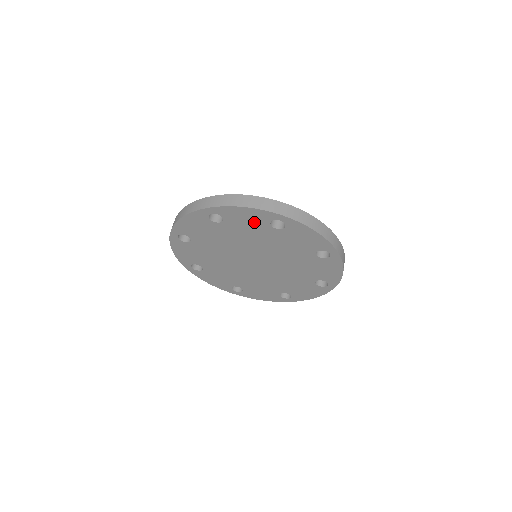
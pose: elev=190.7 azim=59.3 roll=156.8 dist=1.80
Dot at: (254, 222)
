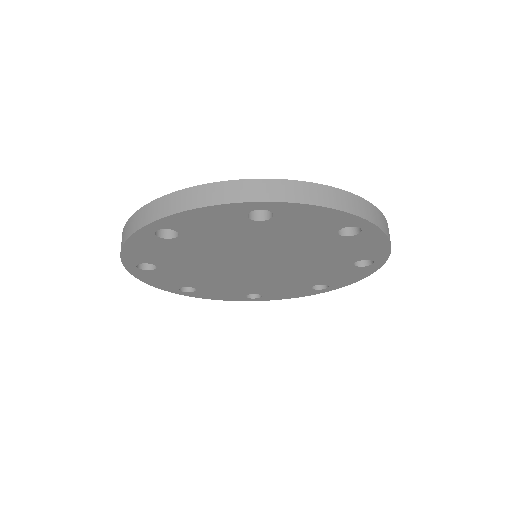
Dot at: (318, 225)
